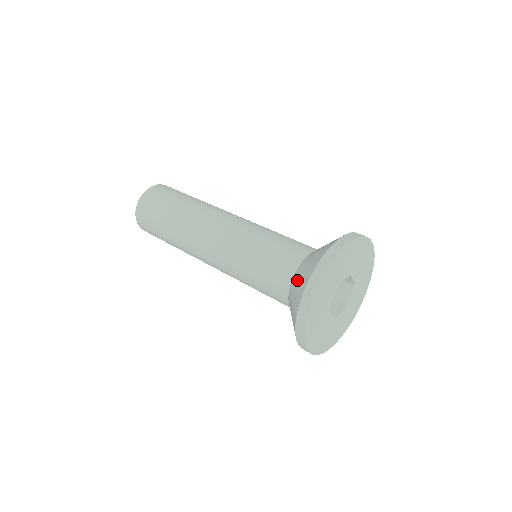
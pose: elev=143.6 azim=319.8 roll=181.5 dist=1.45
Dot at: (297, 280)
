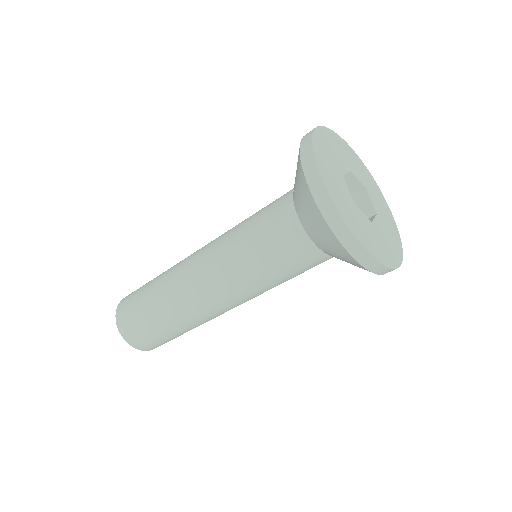
Dot at: (325, 247)
